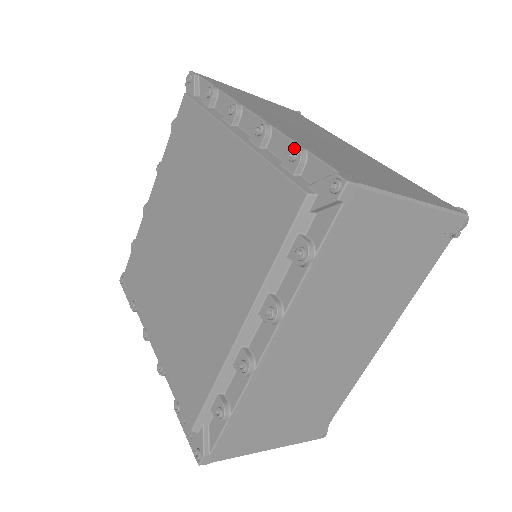
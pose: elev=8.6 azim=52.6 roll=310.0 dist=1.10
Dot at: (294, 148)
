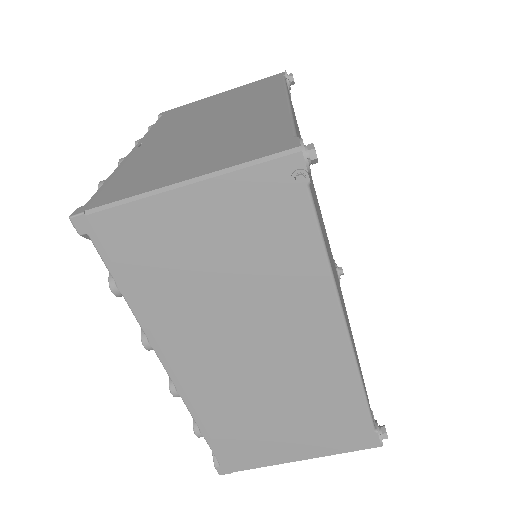
Dot at: occluded
